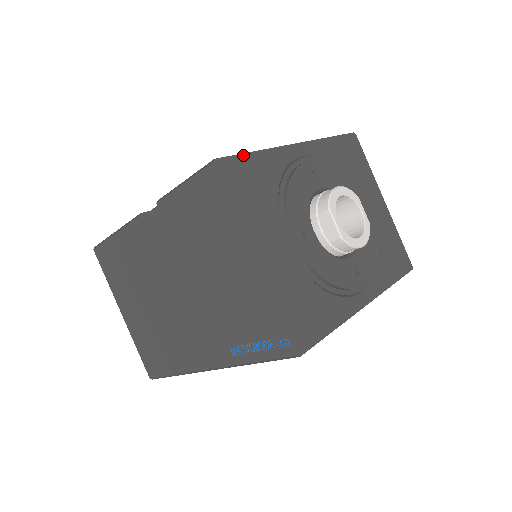
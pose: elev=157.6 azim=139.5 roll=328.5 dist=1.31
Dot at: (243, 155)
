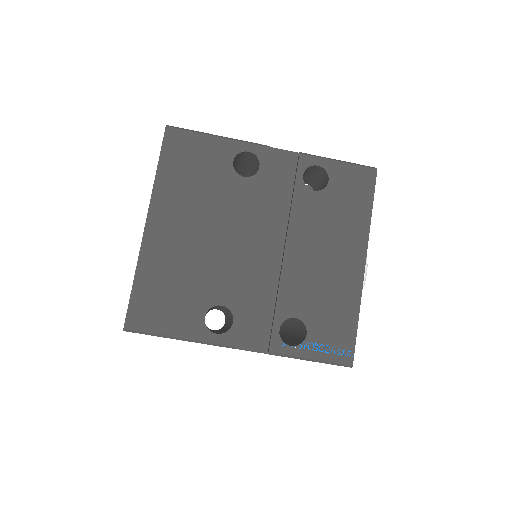
Dot at: (356, 335)
